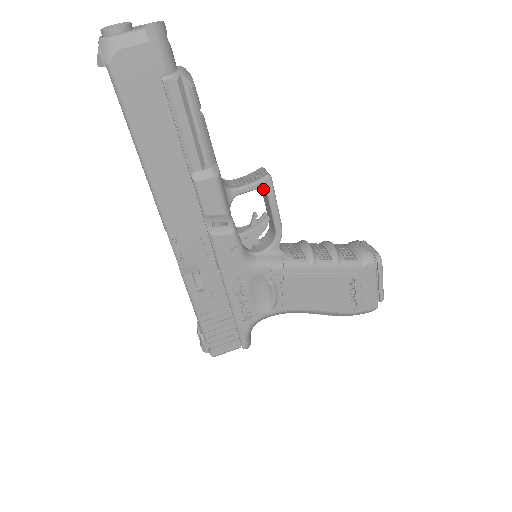
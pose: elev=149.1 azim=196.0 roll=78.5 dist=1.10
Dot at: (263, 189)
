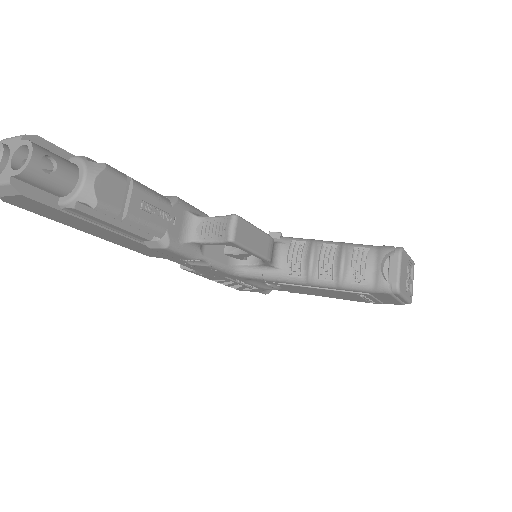
Dot at: (229, 245)
